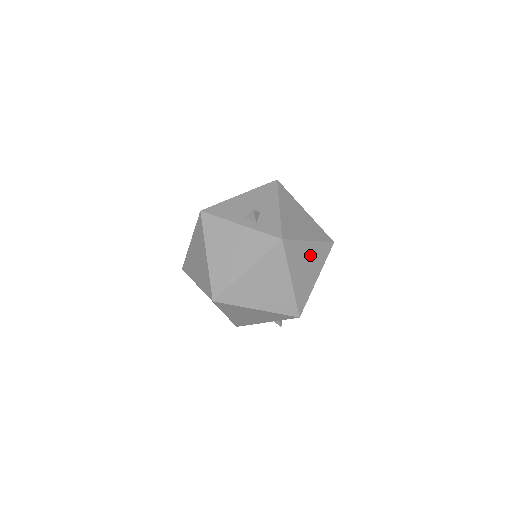
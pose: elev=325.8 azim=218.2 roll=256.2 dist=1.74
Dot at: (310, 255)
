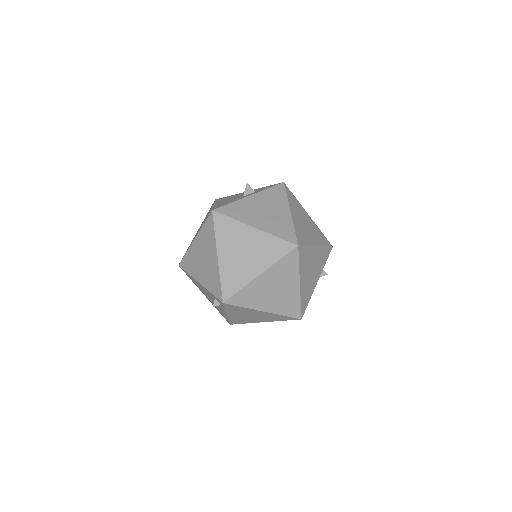
Dot at: occluded
